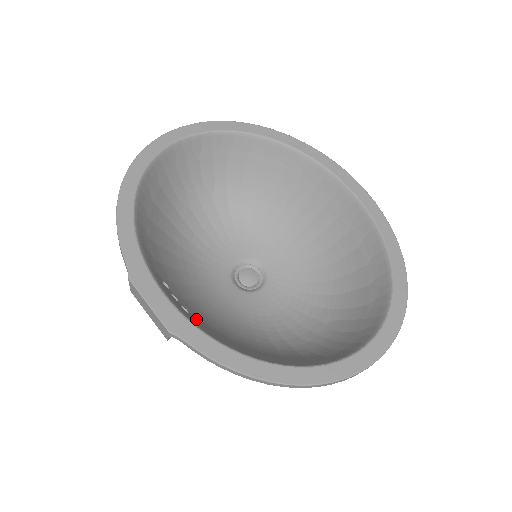
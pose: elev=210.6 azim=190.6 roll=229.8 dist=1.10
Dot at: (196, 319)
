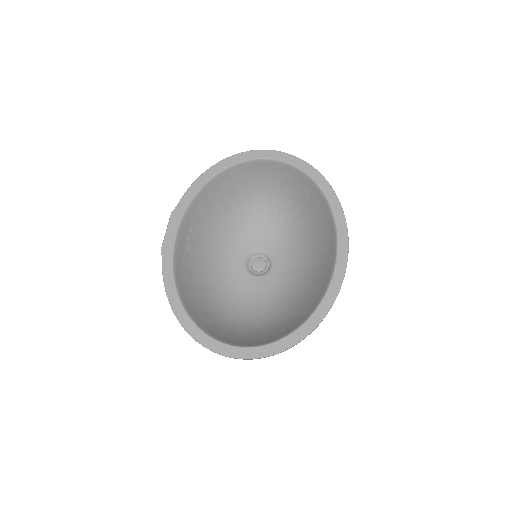
Dot at: (185, 257)
